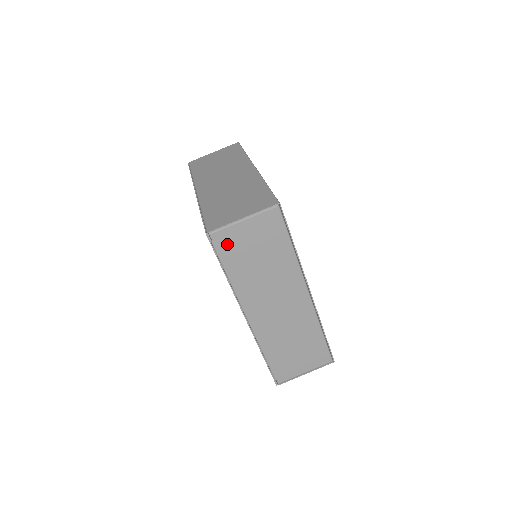
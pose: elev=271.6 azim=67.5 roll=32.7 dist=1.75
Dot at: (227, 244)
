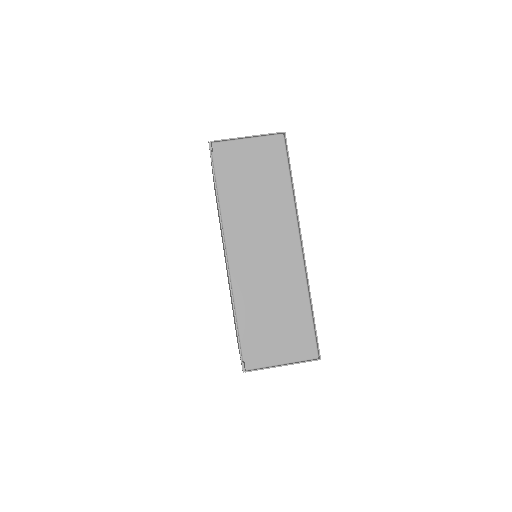
Dot at: (226, 159)
